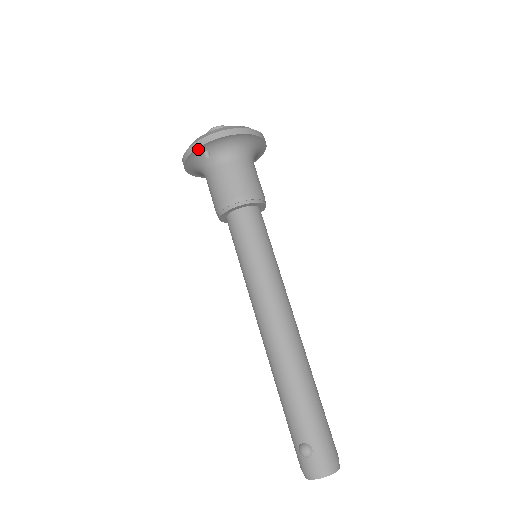
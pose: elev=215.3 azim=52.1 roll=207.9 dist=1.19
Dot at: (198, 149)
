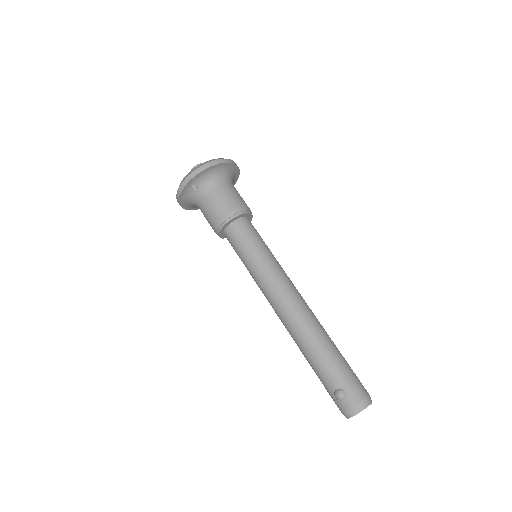
Dot at: (187, 185)
